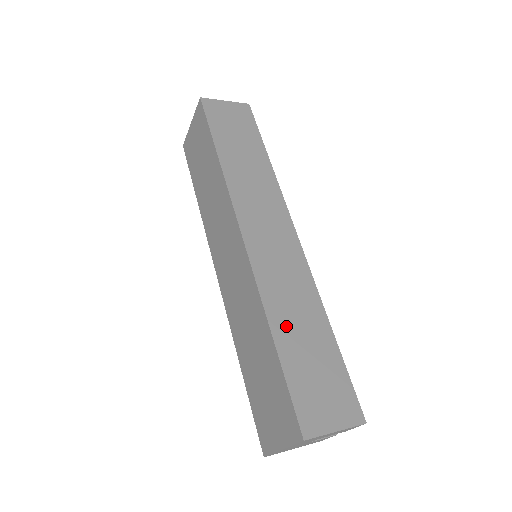
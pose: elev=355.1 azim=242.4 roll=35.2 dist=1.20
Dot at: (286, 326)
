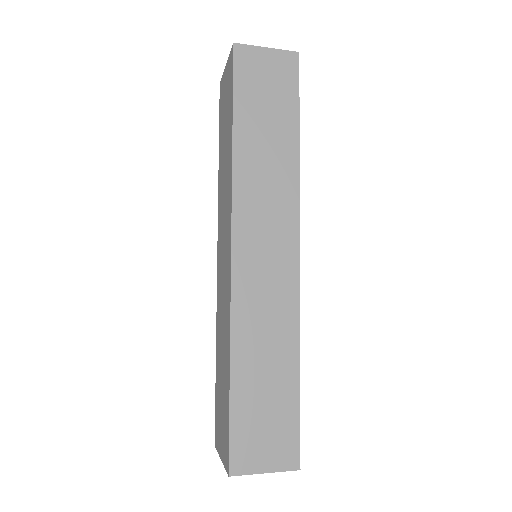
Dot at: (249, 362)
